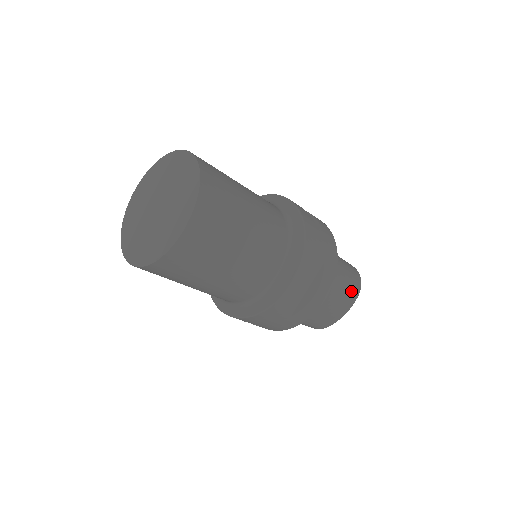
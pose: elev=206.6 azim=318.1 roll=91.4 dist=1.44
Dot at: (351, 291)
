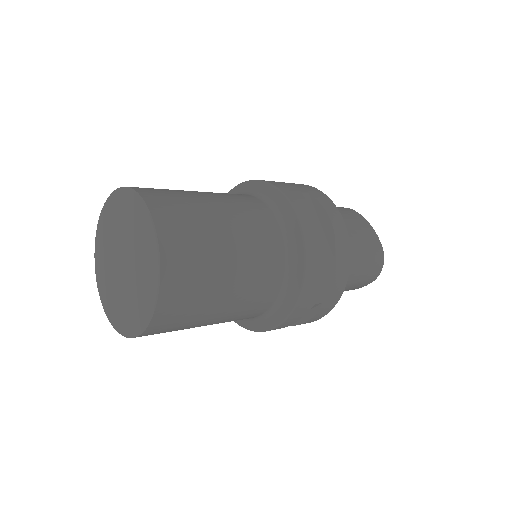
Dot at: (364, 282)
